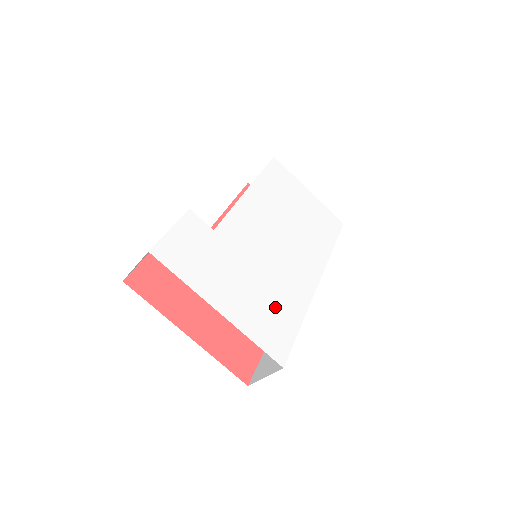
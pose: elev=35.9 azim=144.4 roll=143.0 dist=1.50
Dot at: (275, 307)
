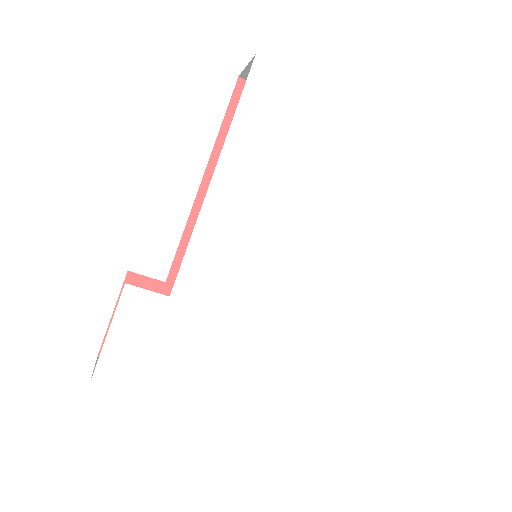
Dot at: (279, 360)
